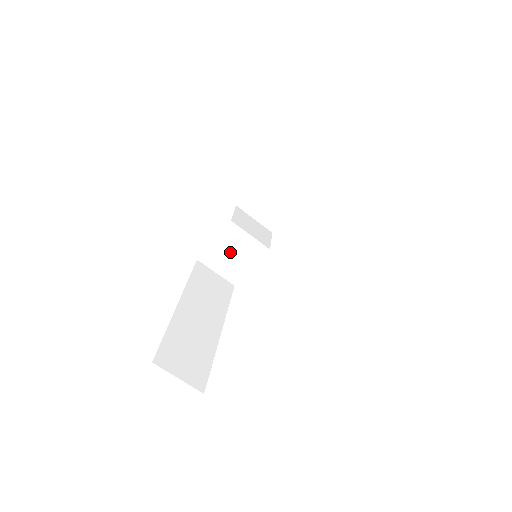
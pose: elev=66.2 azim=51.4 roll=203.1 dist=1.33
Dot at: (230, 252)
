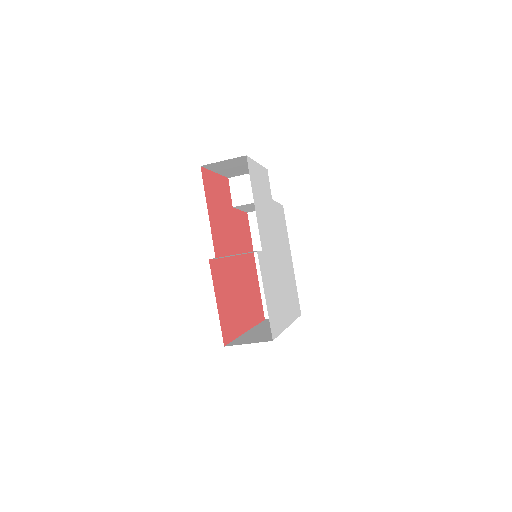
Dot at: occluded
